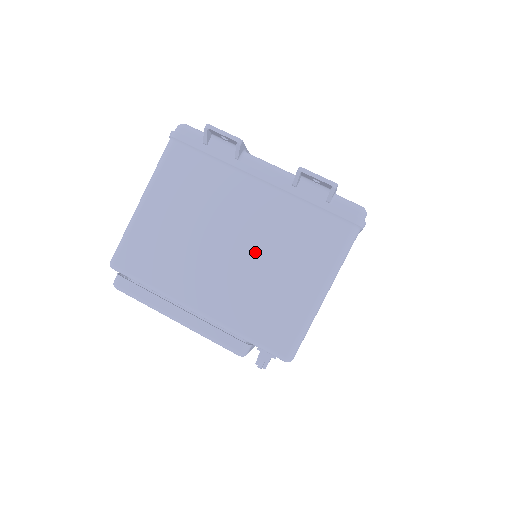
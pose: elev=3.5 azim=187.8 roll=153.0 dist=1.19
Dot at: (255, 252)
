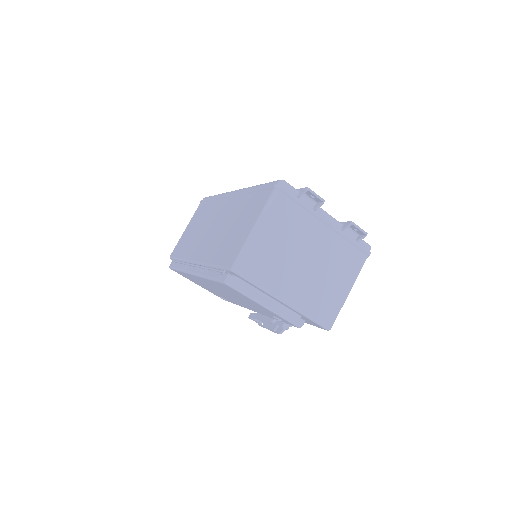
Dot at: (320, 267)
